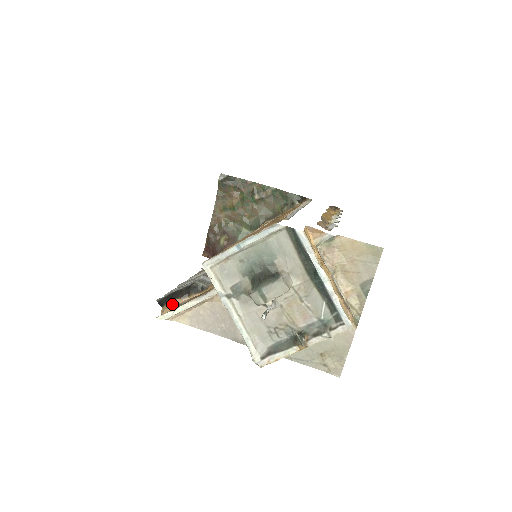
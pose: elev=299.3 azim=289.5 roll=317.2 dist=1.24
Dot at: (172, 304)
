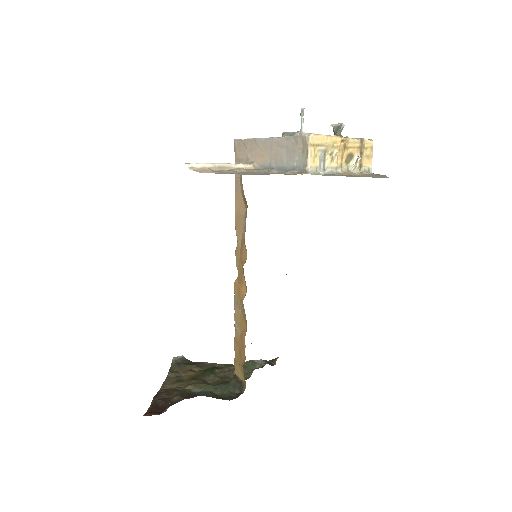
Dot at: occluded
